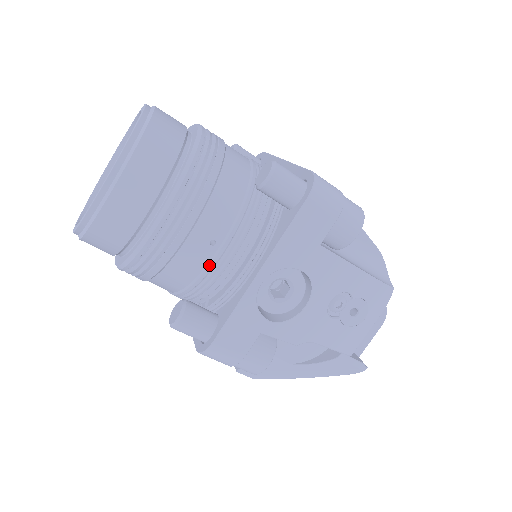
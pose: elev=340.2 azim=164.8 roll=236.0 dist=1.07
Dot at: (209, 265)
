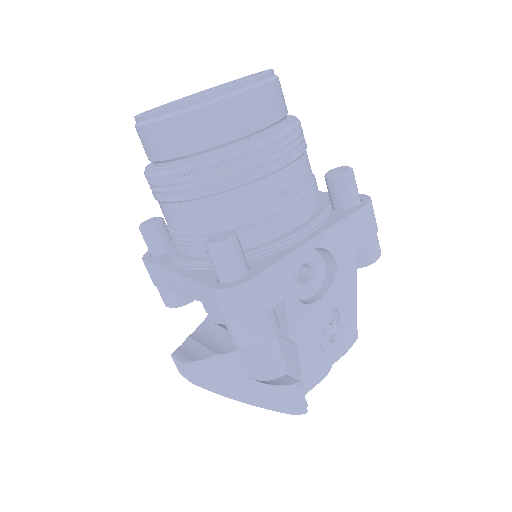
Dot at: (272, 211)
